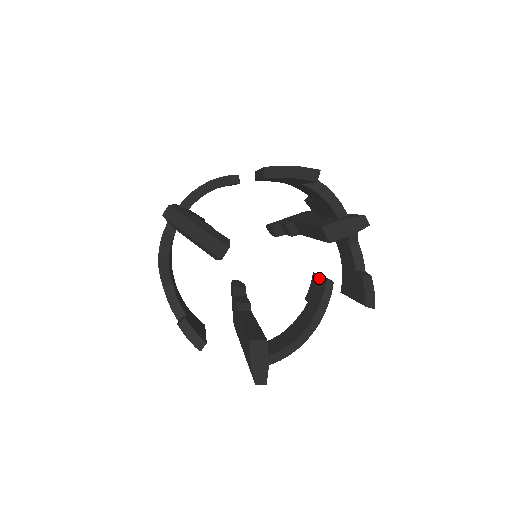
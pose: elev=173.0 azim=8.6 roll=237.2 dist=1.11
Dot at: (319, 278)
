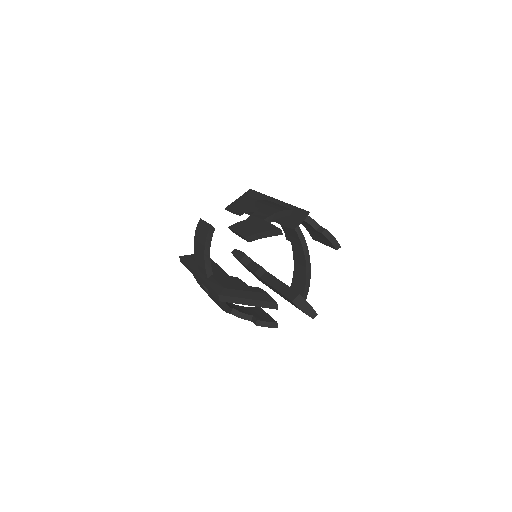
Dot at: occluded
